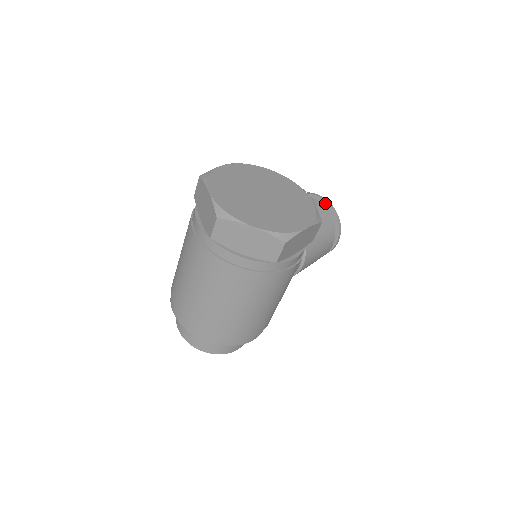
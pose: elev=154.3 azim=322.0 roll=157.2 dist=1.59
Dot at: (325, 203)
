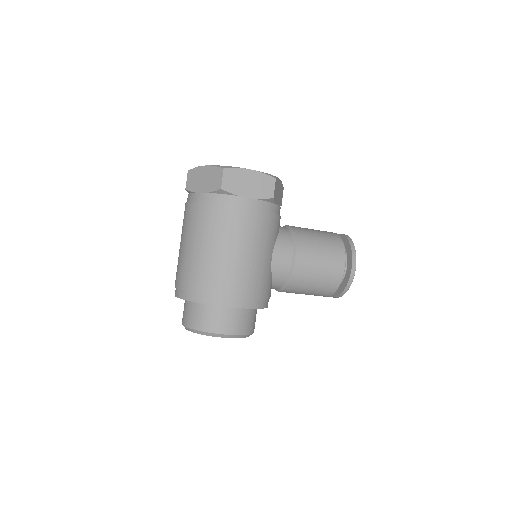
Dot at: (341, 235)
